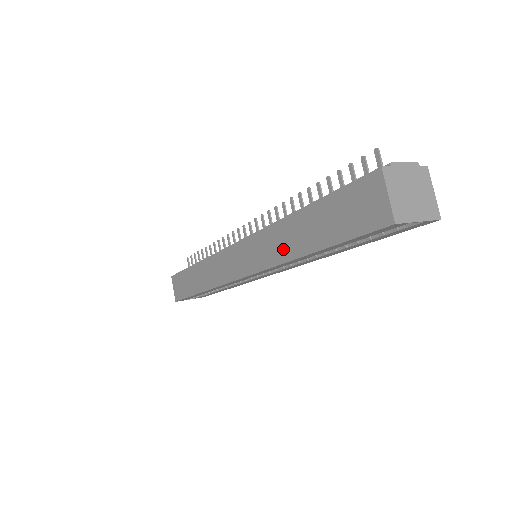
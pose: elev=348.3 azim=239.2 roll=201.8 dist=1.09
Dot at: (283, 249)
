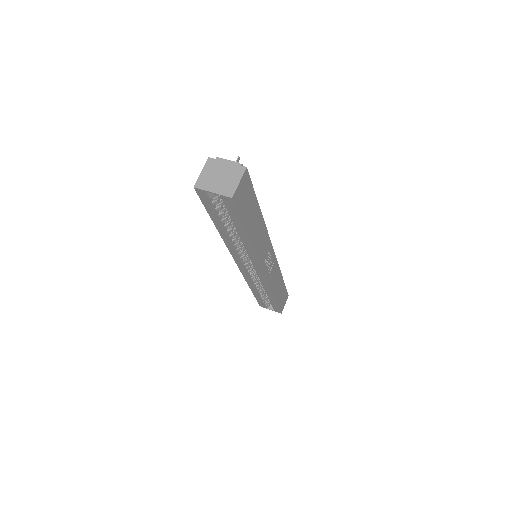
Dot at: occluded
